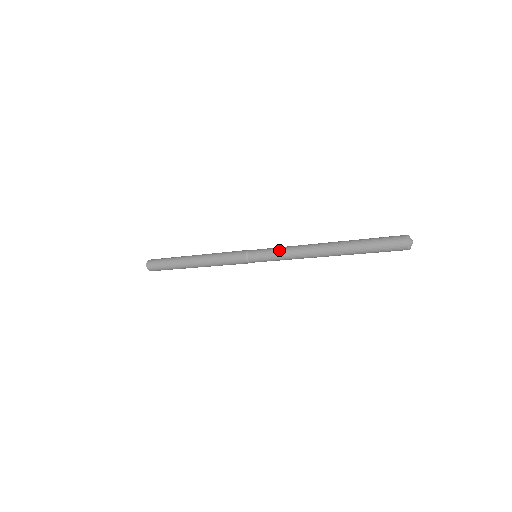
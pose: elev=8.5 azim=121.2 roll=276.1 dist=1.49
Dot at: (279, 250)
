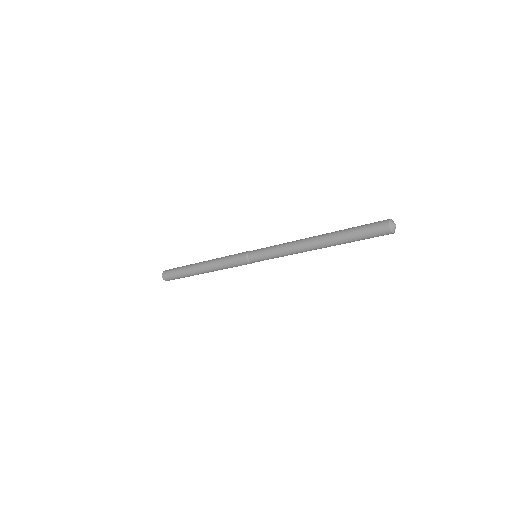
Dot at: (275, 253)
